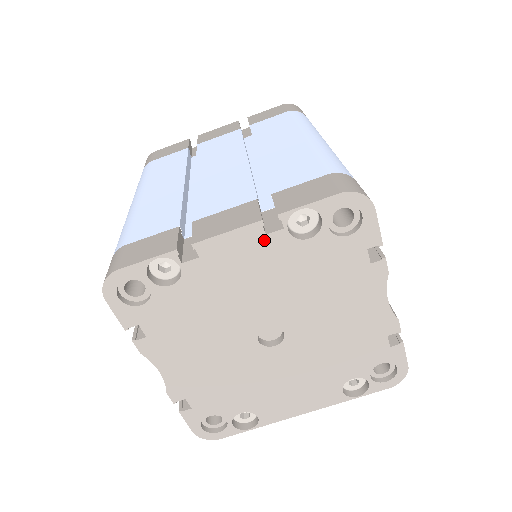
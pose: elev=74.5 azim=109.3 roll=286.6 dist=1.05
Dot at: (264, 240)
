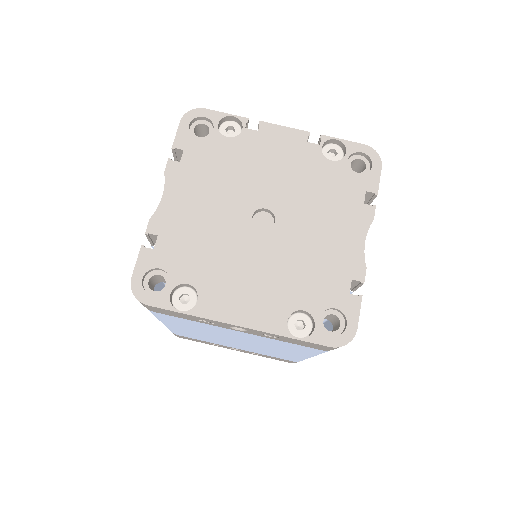
Dot at: (304, 145)
